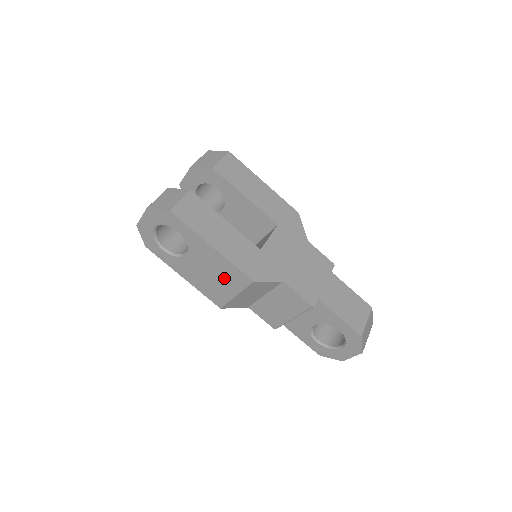
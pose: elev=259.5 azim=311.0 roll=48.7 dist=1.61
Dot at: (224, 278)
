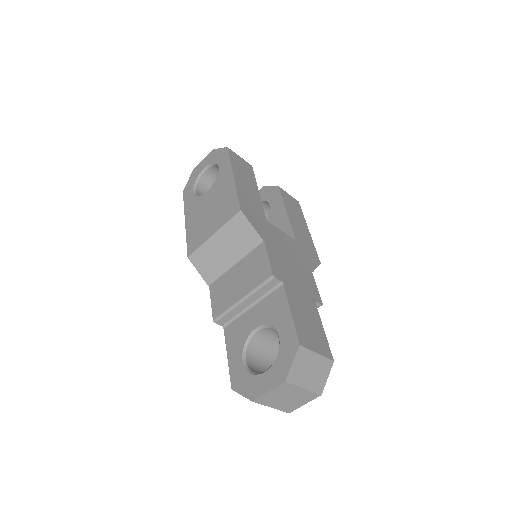
Dot at: (218, 212)
